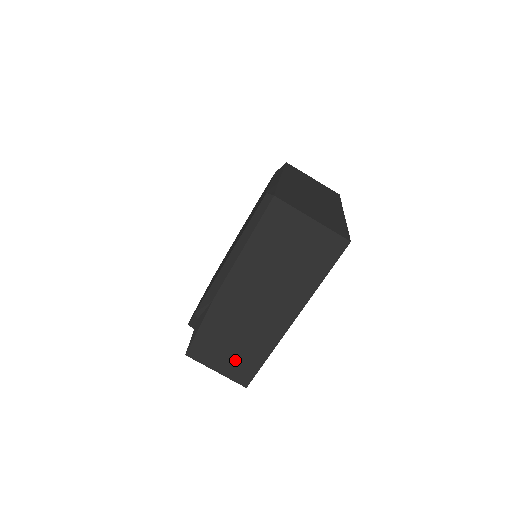
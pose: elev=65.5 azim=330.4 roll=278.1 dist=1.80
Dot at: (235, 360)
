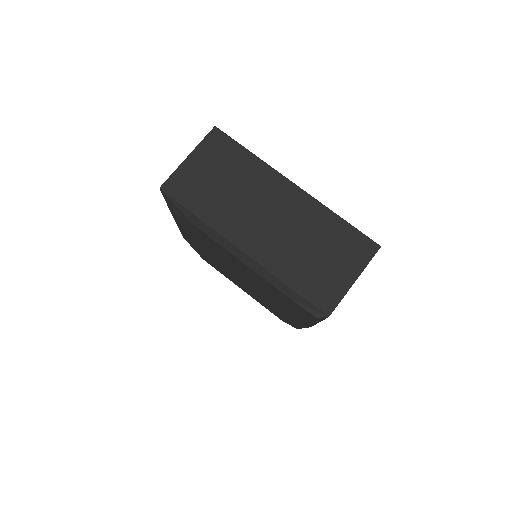
Dot at: occluded
